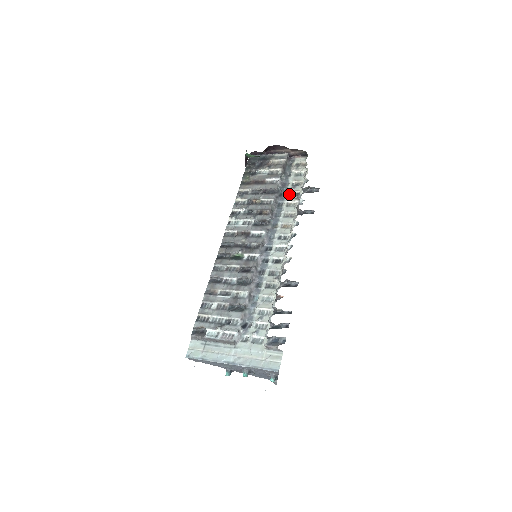
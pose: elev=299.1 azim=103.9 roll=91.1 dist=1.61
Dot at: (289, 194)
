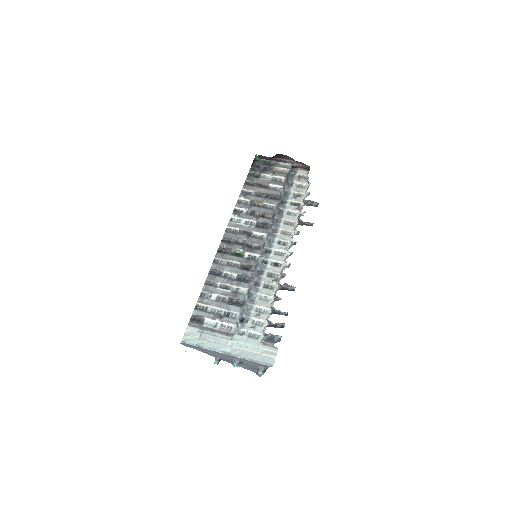
Dot at: (290, 203)
